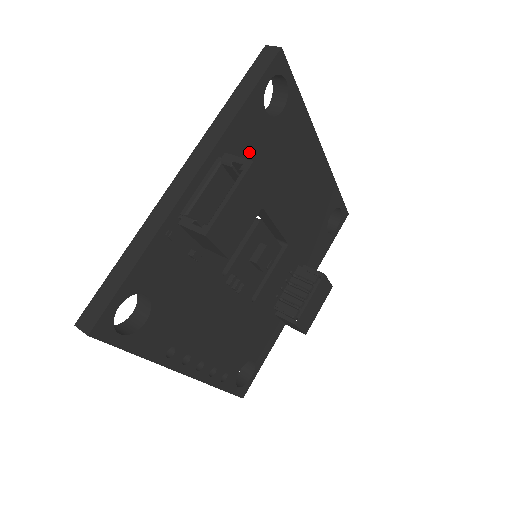
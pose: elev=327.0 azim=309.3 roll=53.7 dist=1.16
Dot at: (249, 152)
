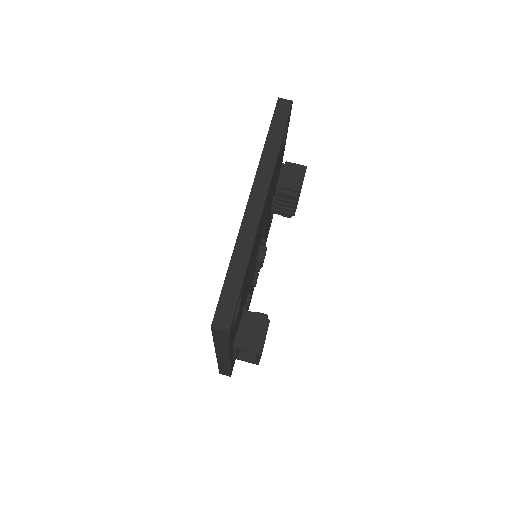
Dot at: (239, 316)
